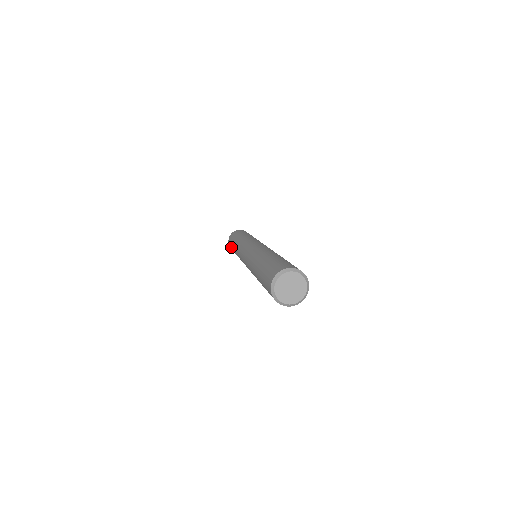
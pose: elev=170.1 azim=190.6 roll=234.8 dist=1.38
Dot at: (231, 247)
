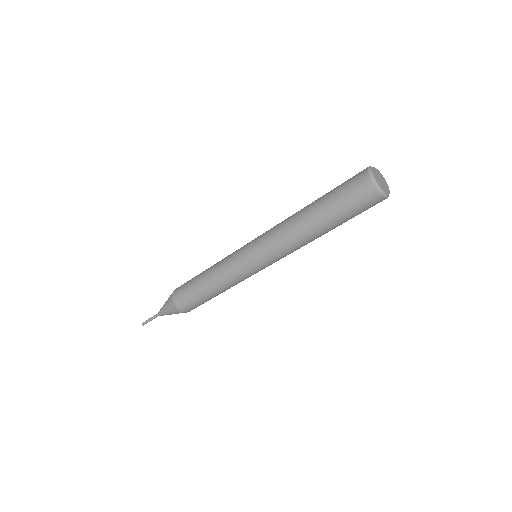
Dot at: (188, 281)
